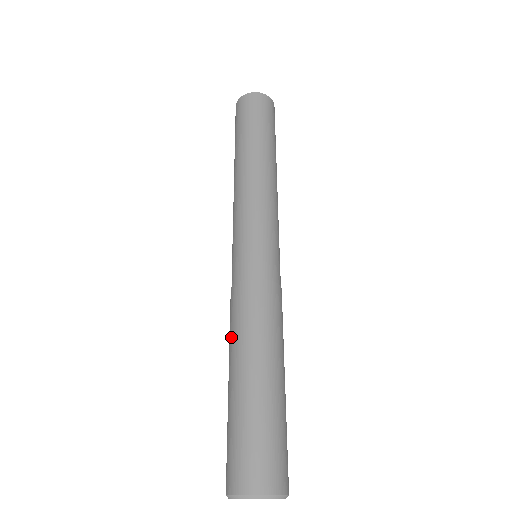
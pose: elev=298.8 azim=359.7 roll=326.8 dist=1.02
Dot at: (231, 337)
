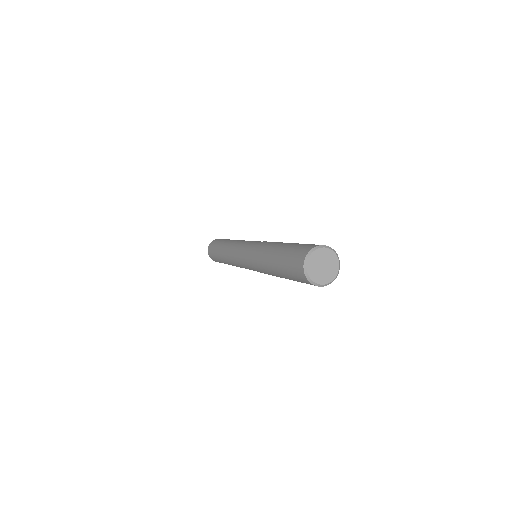
Dot at: (263, 255)
